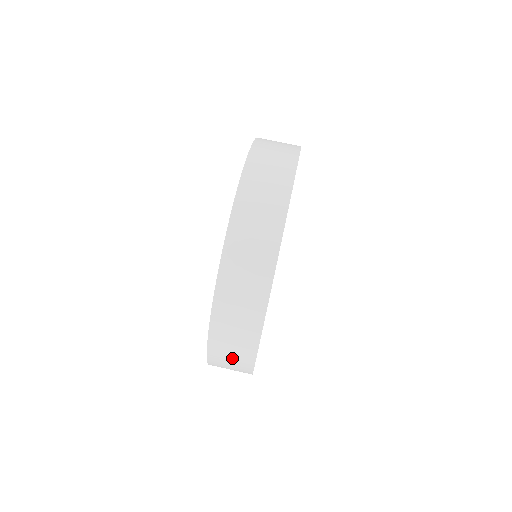
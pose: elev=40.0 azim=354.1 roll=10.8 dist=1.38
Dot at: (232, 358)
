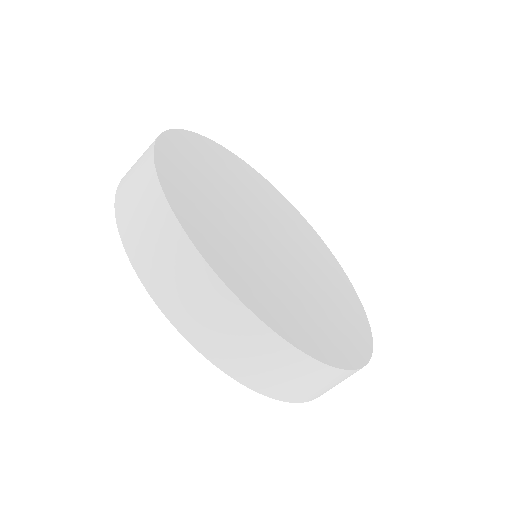
Dot at: (311, 384)
